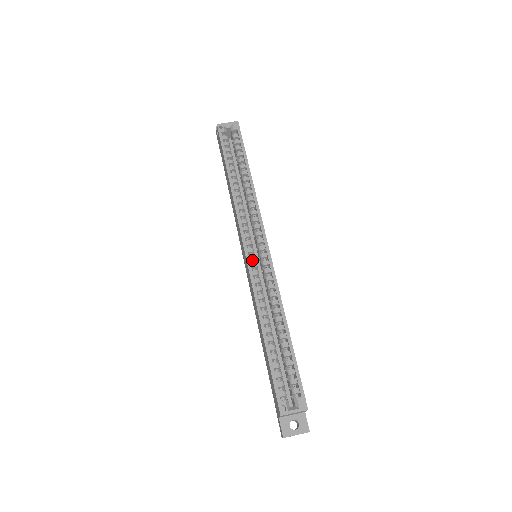
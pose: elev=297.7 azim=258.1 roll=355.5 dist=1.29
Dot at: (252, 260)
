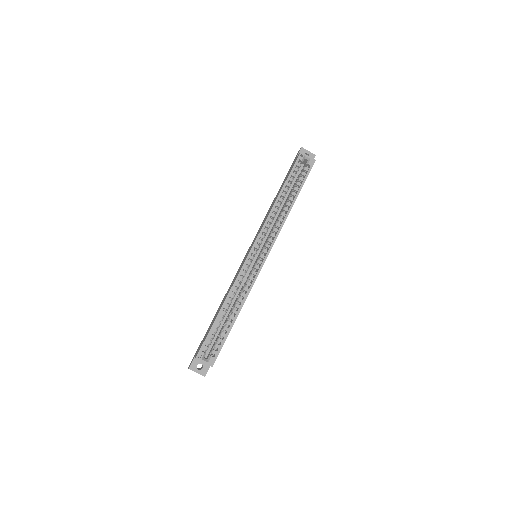
Dot at: (251, 259)
